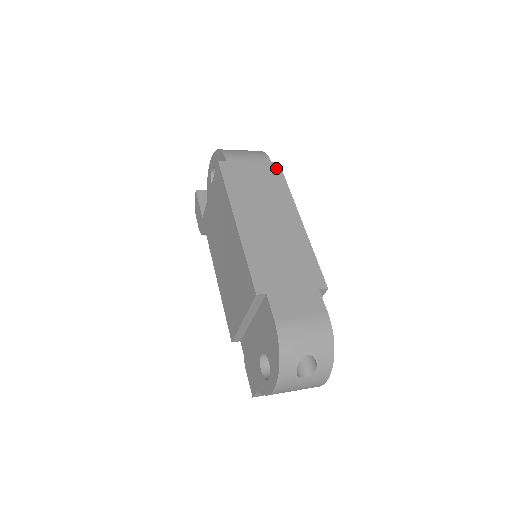
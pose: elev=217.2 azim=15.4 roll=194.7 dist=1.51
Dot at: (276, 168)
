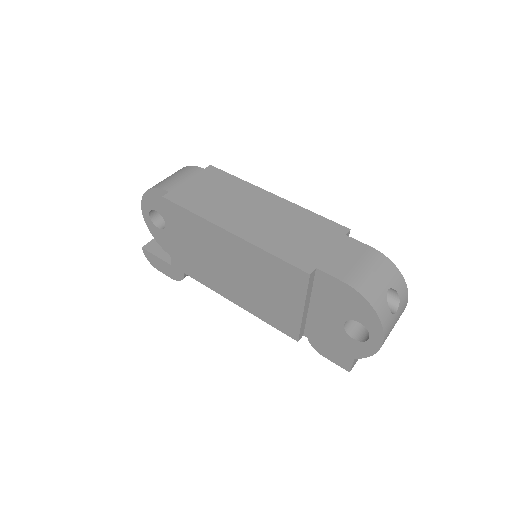
Dot at: (213, 170)
